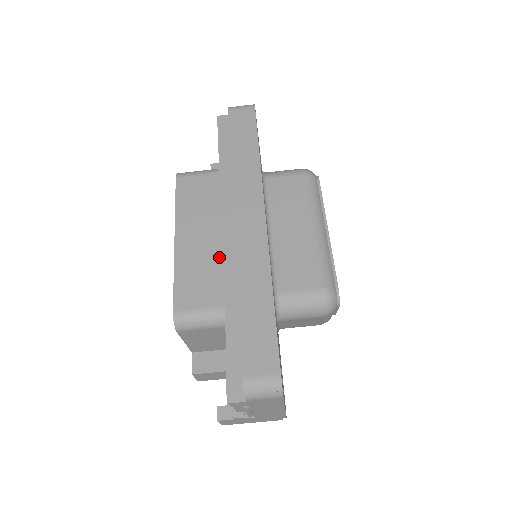
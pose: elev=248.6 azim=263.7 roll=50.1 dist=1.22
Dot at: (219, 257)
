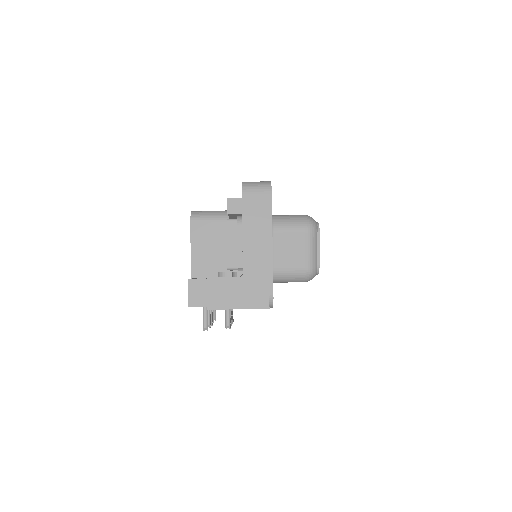
Dot at: occluded
